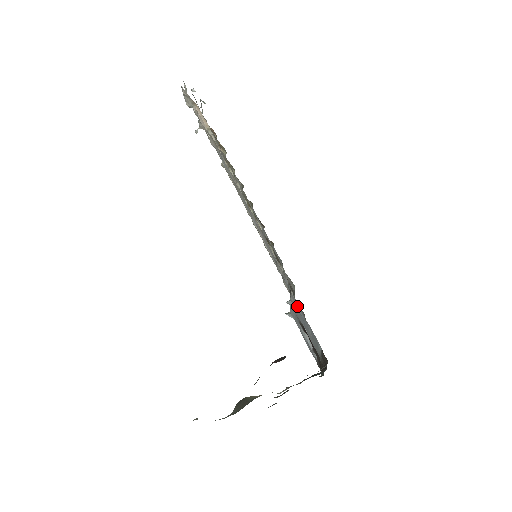
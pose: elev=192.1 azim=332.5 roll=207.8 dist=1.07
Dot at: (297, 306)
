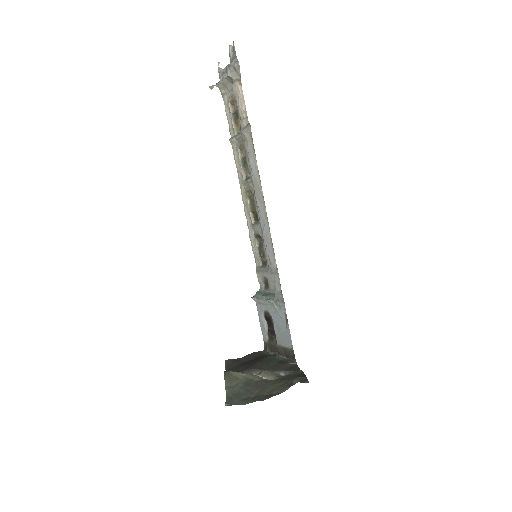
Dot at: (281, 310)
